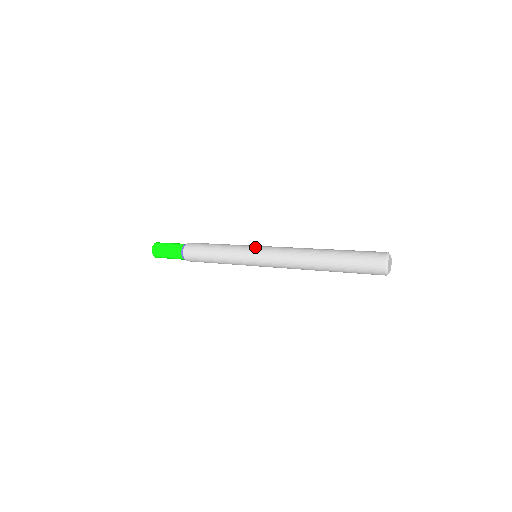
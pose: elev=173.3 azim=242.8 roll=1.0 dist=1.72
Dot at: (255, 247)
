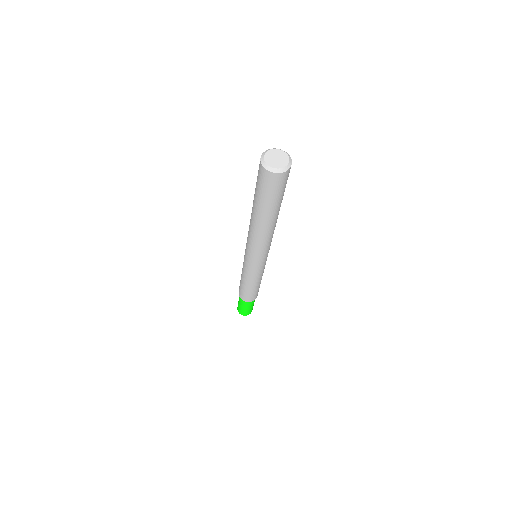
Dot at: occluded
